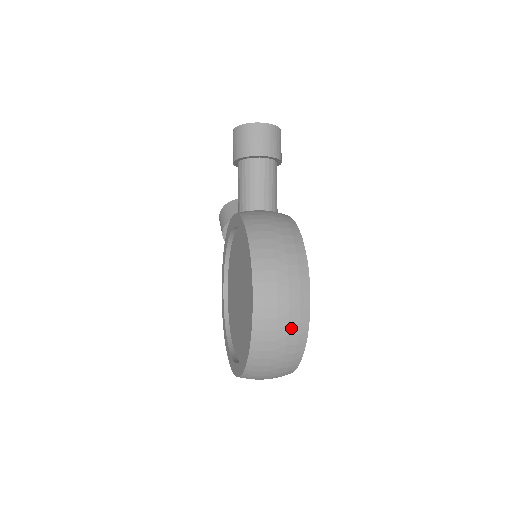
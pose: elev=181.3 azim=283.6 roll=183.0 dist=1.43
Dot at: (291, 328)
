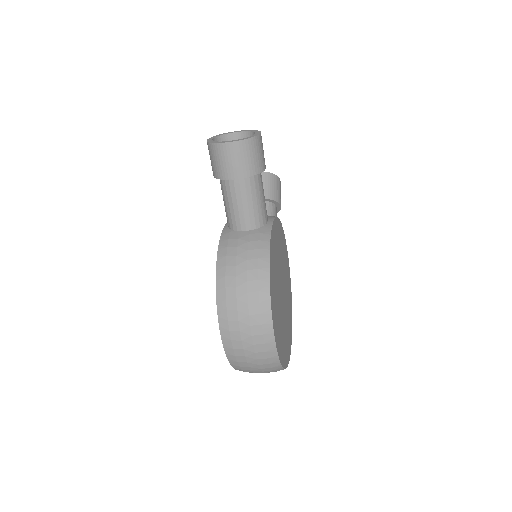
Dot at: (261, 361)
